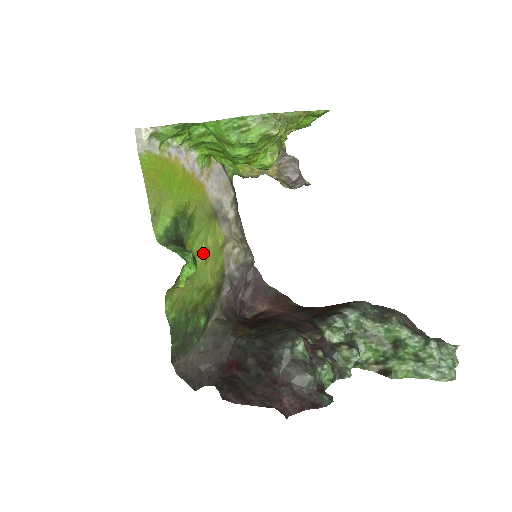
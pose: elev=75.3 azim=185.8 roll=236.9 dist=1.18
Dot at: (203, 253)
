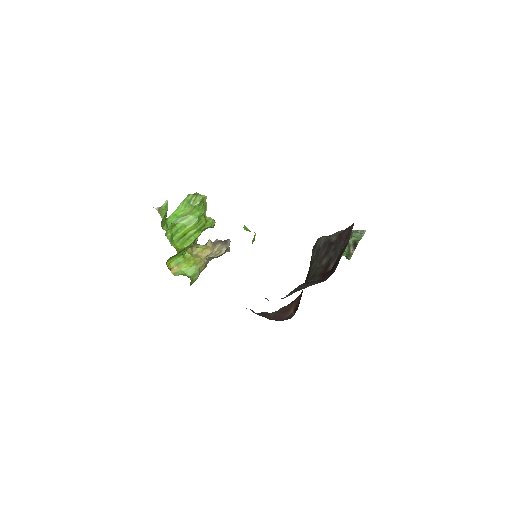
Dot at: occluded
